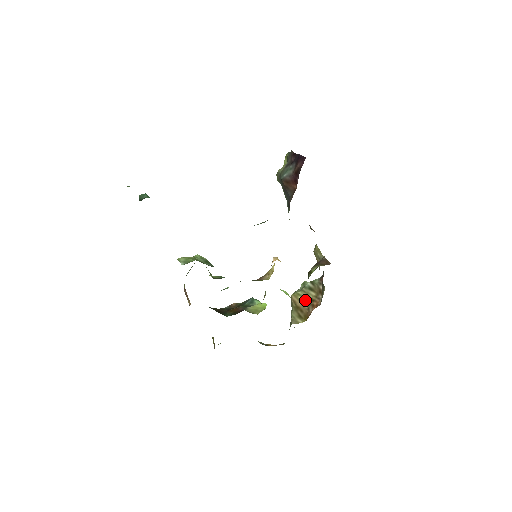
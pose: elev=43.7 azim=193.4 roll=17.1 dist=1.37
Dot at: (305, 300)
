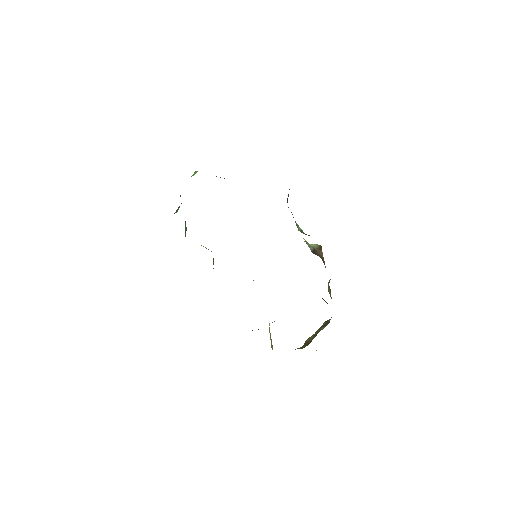
Dot at: (315, 335)
